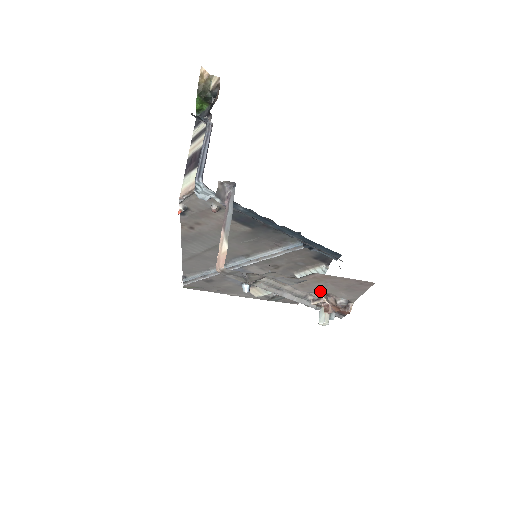
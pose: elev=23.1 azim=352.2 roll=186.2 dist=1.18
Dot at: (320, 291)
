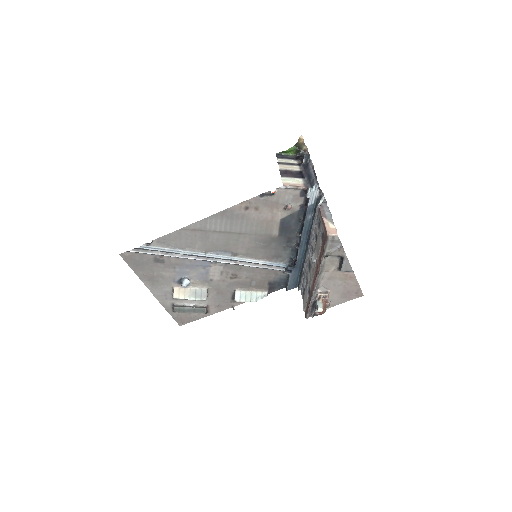
Dot at: (329, 288)
